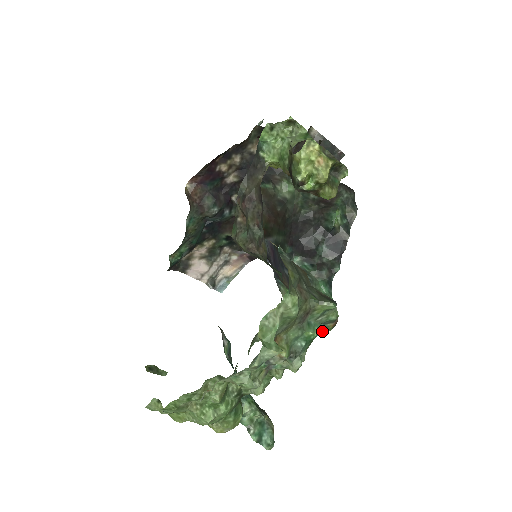
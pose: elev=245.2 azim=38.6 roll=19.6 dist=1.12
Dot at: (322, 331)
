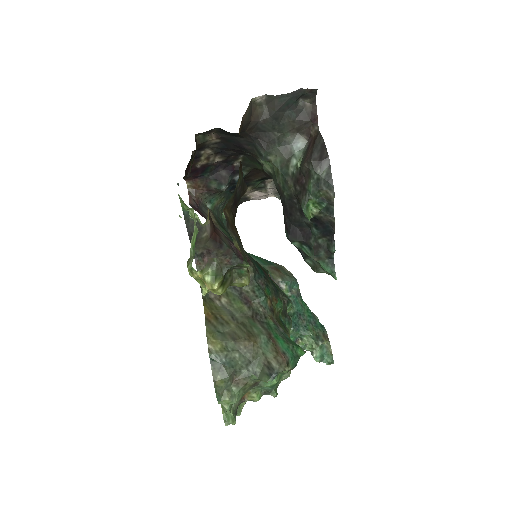
Dot at: occluded
